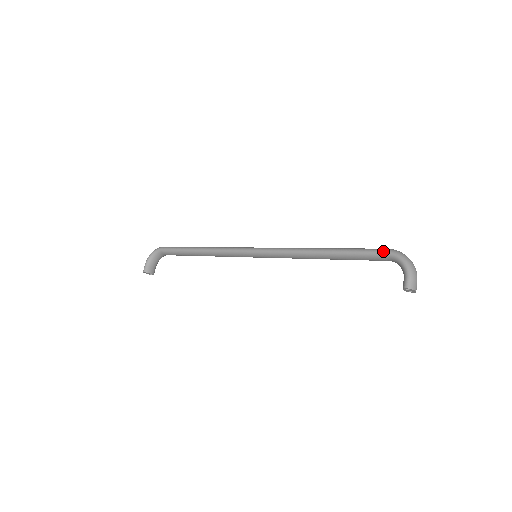
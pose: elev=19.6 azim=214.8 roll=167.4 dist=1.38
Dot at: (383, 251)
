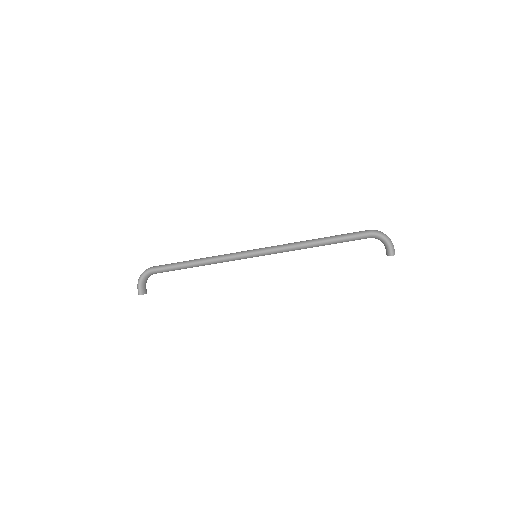
Dot at: (367, 233)
